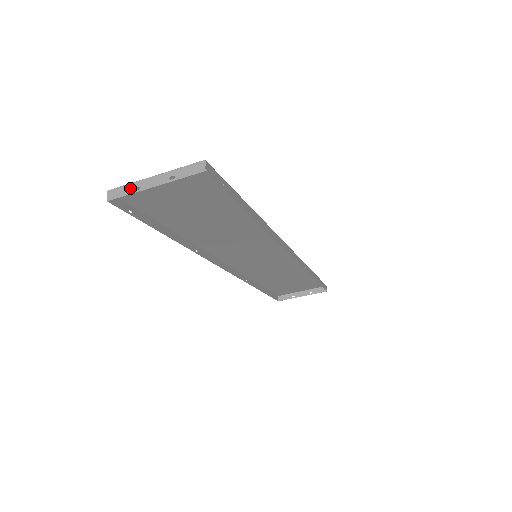
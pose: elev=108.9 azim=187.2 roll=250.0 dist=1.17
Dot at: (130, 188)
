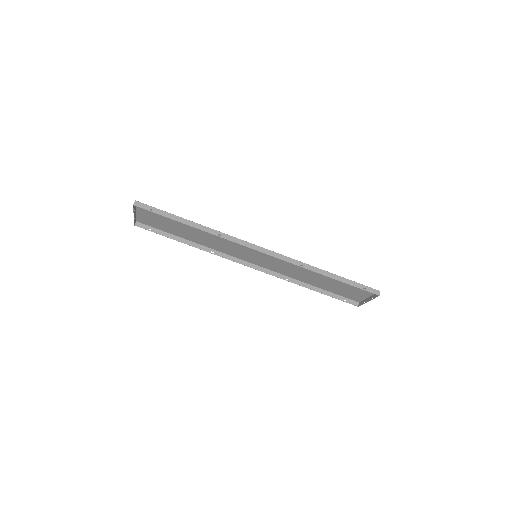
Dot at: (135, 218)
